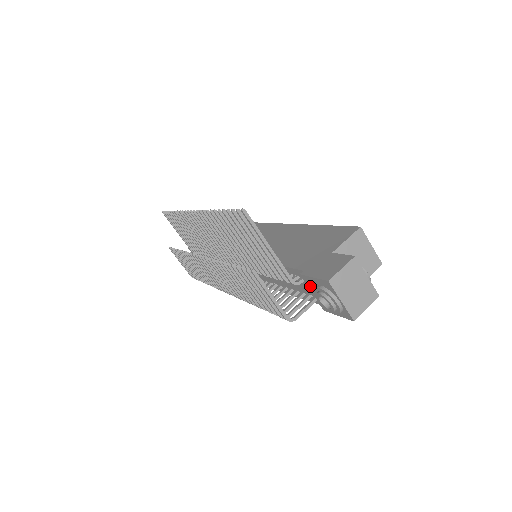
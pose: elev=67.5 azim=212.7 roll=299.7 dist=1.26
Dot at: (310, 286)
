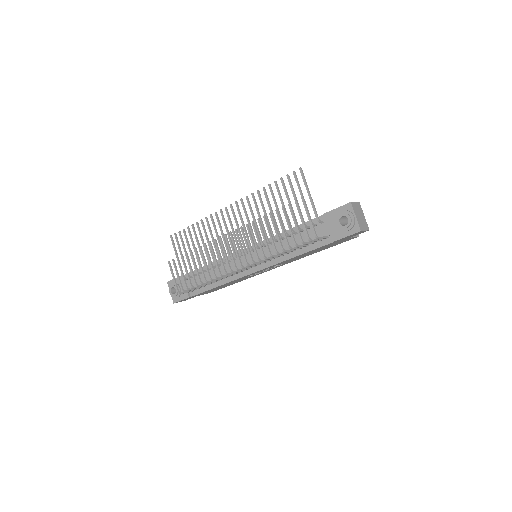
Dot at: (330, 220)
